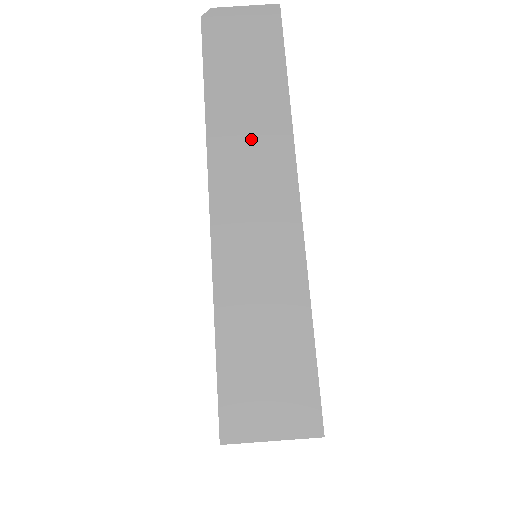
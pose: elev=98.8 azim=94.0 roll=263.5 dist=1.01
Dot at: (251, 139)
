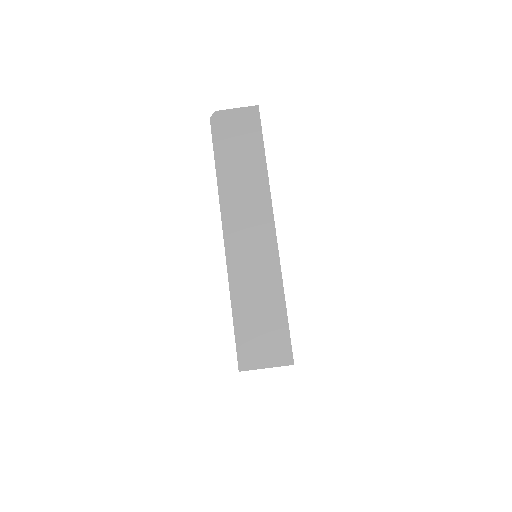
Dot at: (245, 197)
